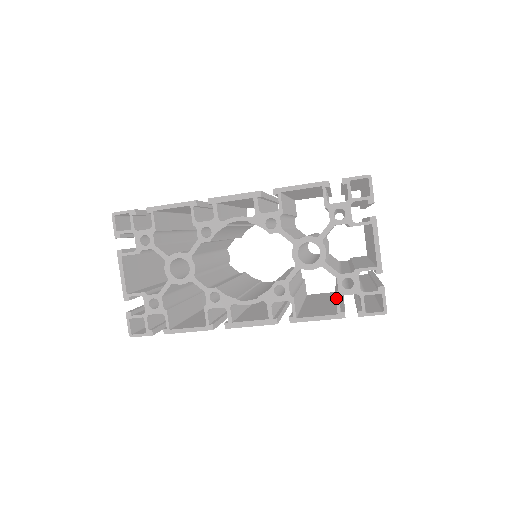
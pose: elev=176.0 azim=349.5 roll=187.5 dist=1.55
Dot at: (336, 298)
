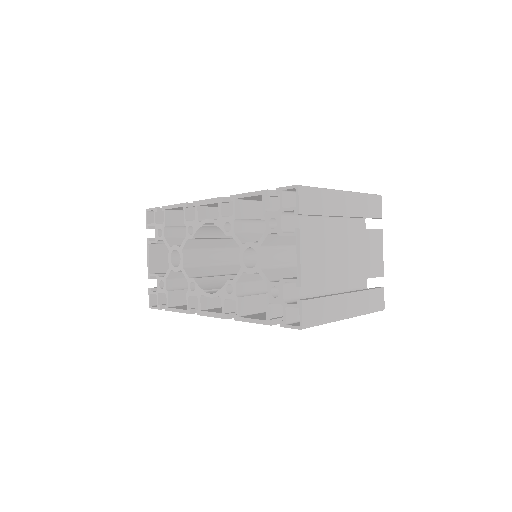
Dot at: (266, 304)
